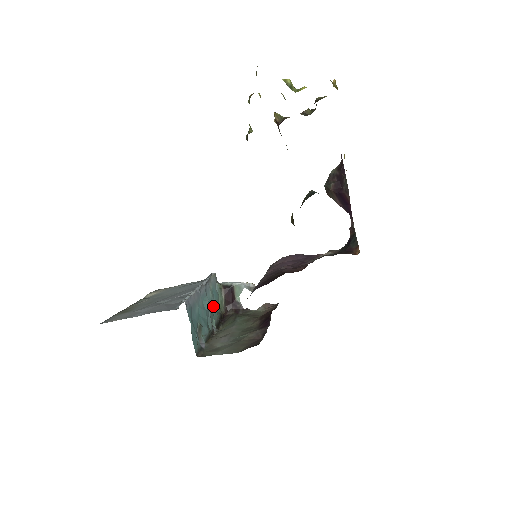
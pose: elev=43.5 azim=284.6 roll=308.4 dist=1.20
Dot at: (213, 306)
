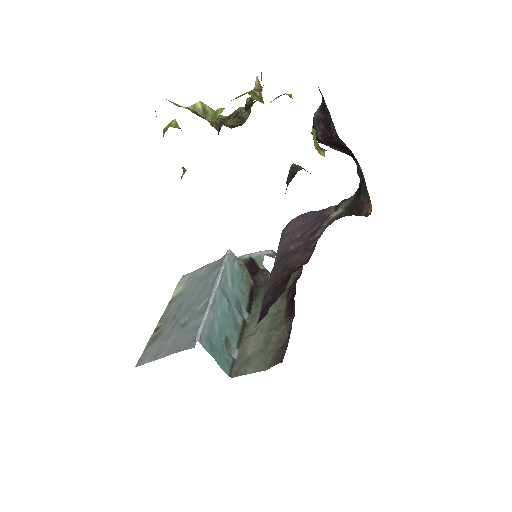
Dot at: (237, 292)
